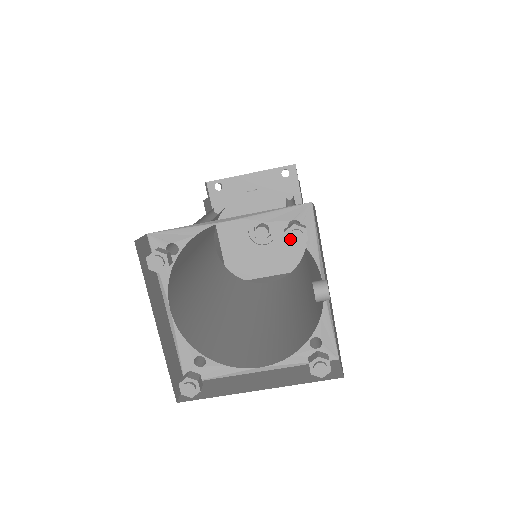
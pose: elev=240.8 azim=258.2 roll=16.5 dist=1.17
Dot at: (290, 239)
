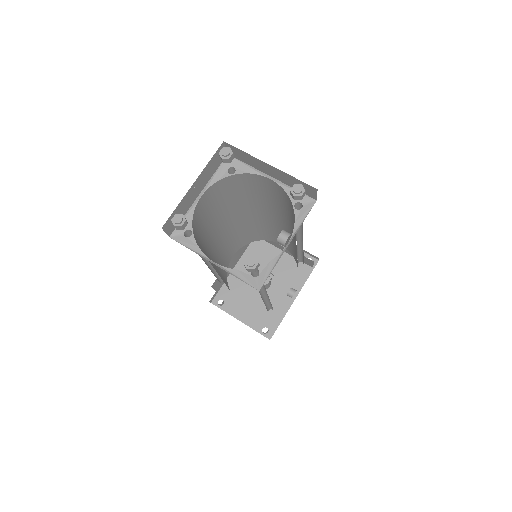
Dot at: (294, 188)
